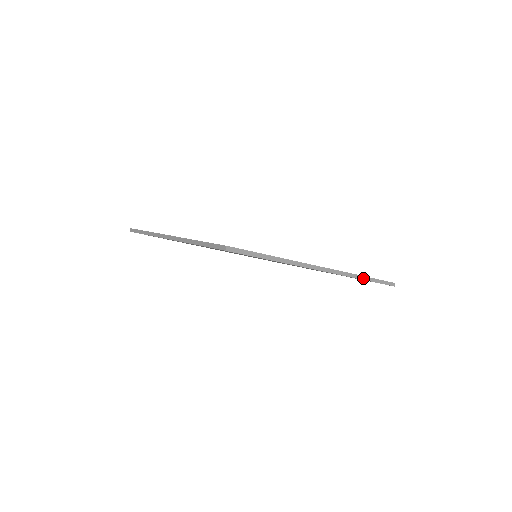
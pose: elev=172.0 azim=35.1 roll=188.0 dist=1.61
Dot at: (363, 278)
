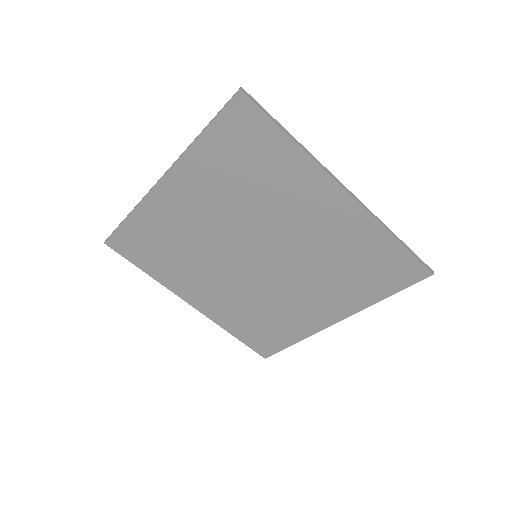
Dot at: (394, 235)
